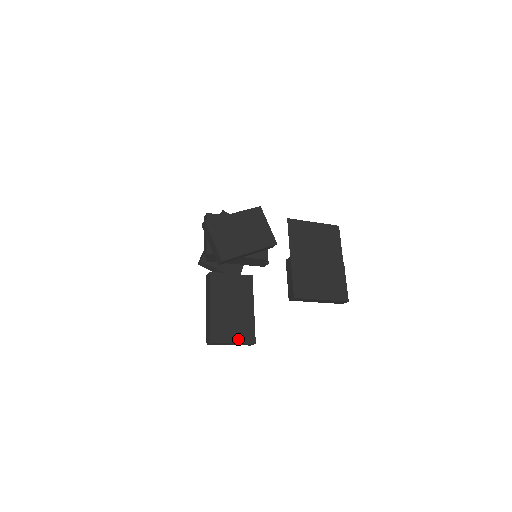
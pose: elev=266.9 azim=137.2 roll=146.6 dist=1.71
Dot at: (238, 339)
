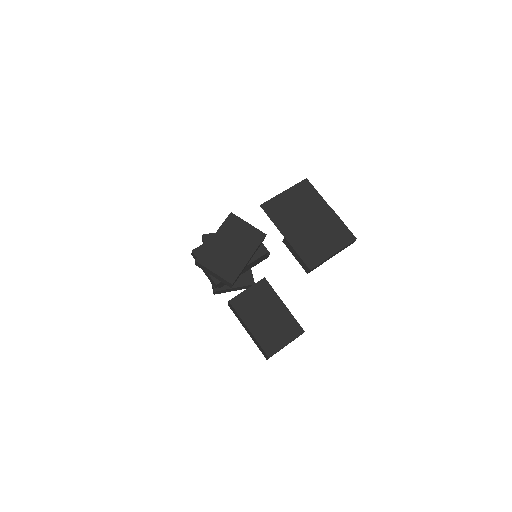
Dot at: (288, 339)
